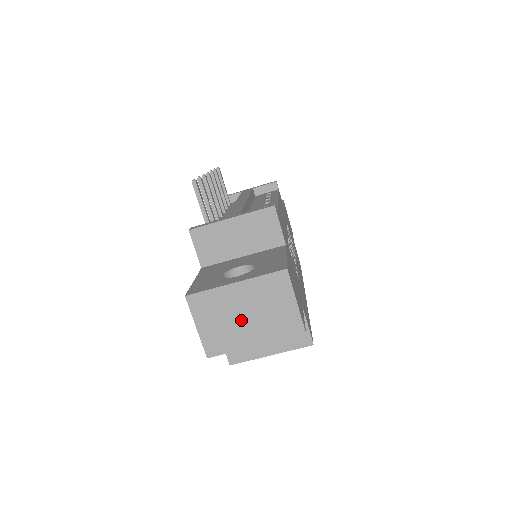
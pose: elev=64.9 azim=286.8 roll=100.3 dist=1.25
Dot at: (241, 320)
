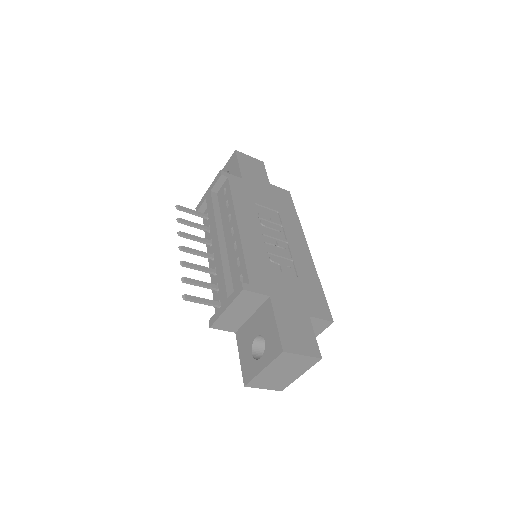
Dot at: (282, 375)
